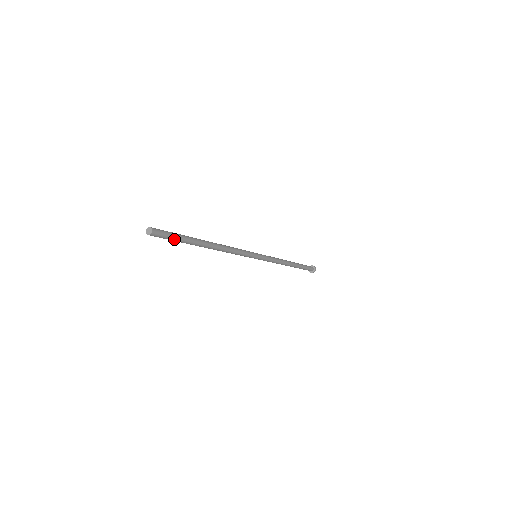
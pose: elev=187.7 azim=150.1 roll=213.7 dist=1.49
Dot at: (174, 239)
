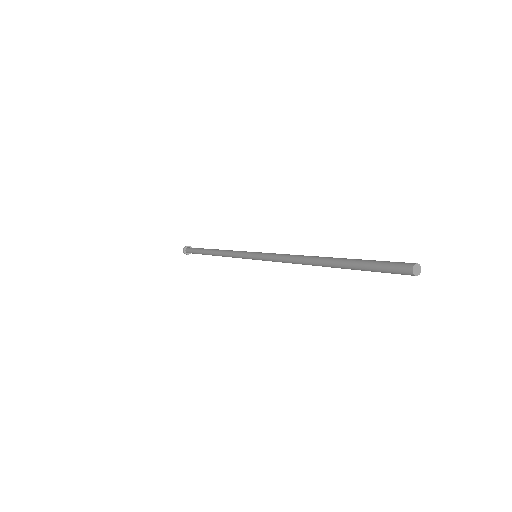
Dot at: (376, 271)
